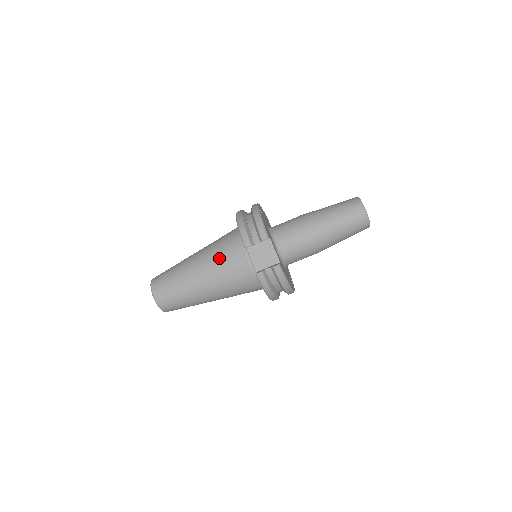
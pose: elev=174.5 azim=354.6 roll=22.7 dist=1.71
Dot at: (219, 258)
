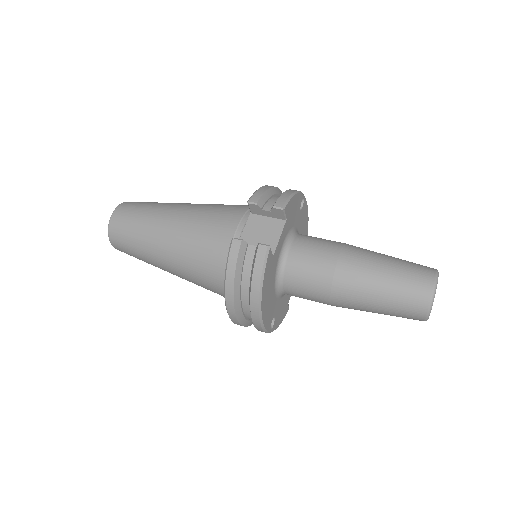
Dot at: (212, 210)
